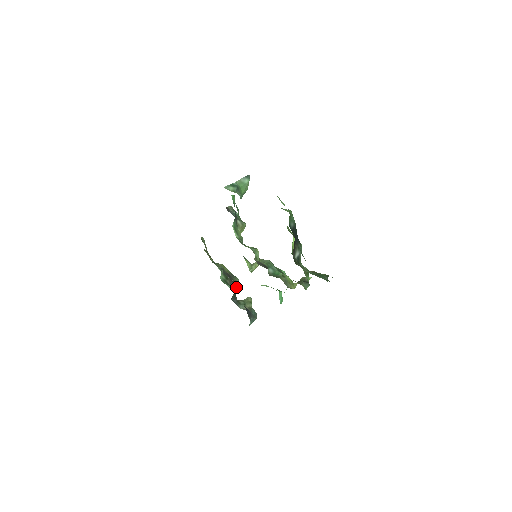
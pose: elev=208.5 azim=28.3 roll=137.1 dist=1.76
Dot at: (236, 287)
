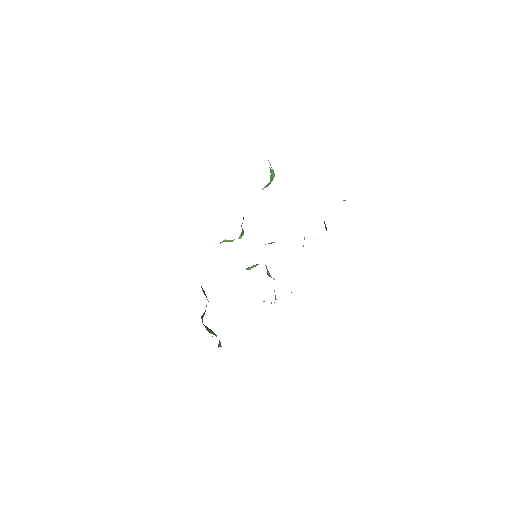
Dot at: occluded
